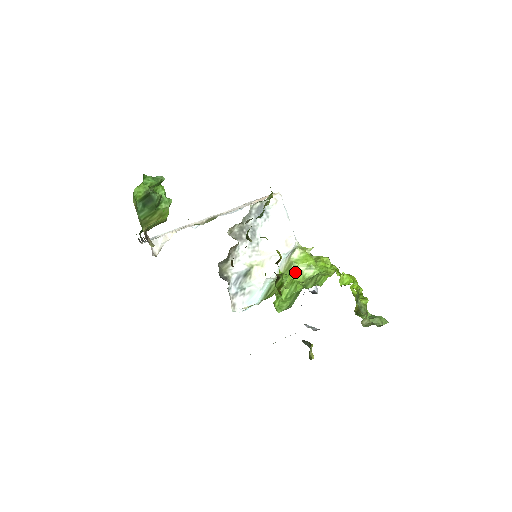
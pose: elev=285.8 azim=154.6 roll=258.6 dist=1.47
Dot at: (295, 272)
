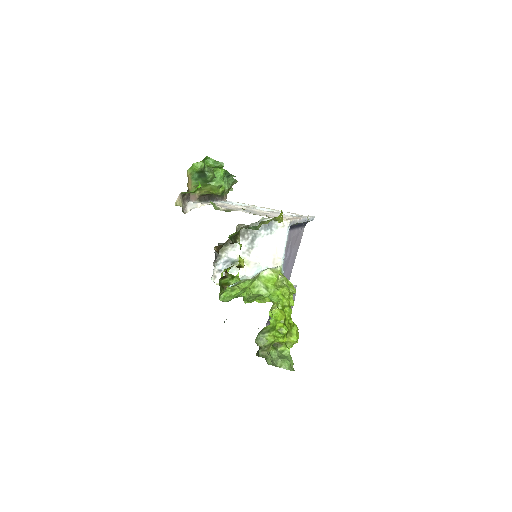
Dot at: (255, 284)
